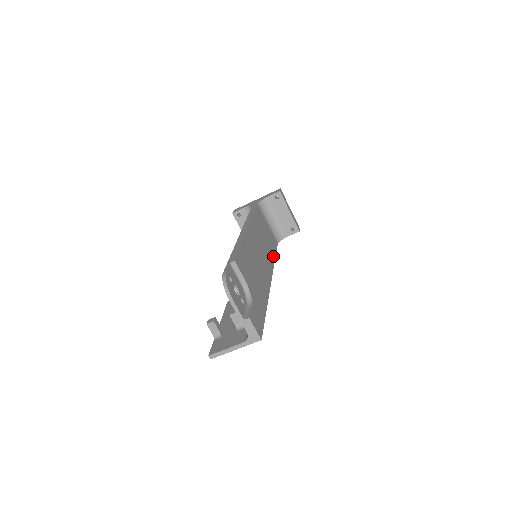
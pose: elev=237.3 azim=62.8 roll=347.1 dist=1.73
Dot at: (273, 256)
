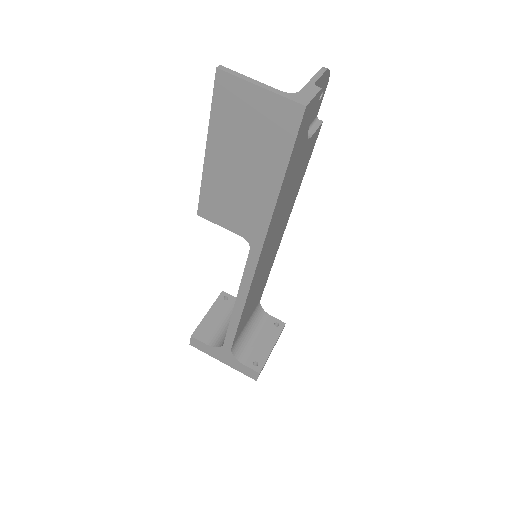
Dot at: (245, 309)
